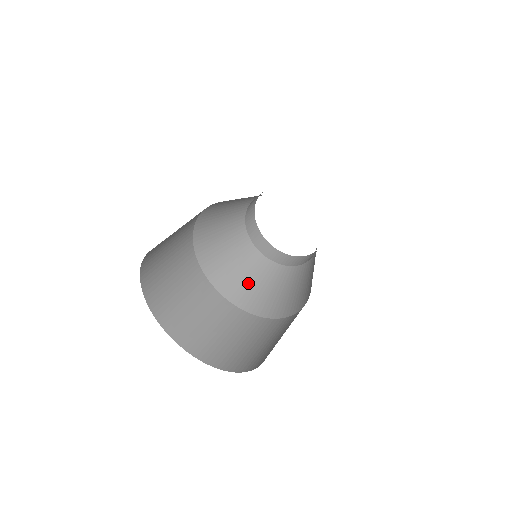
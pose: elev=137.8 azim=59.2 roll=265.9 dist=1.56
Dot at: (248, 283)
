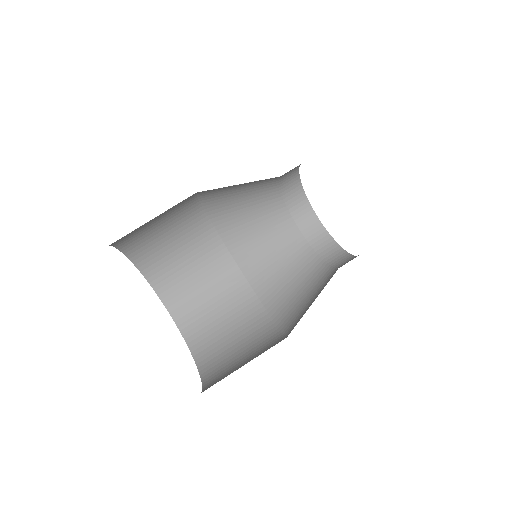
Dot at: (289, 287)
